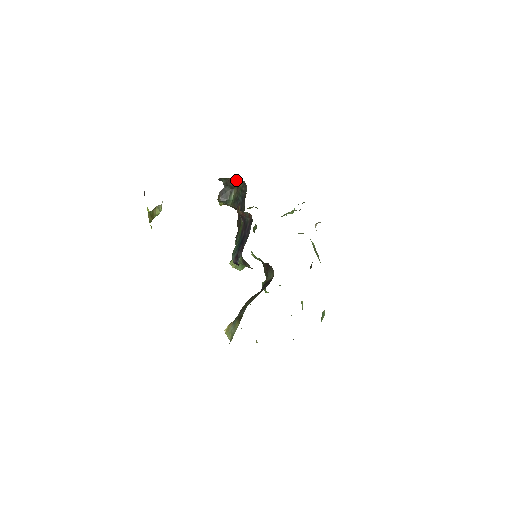
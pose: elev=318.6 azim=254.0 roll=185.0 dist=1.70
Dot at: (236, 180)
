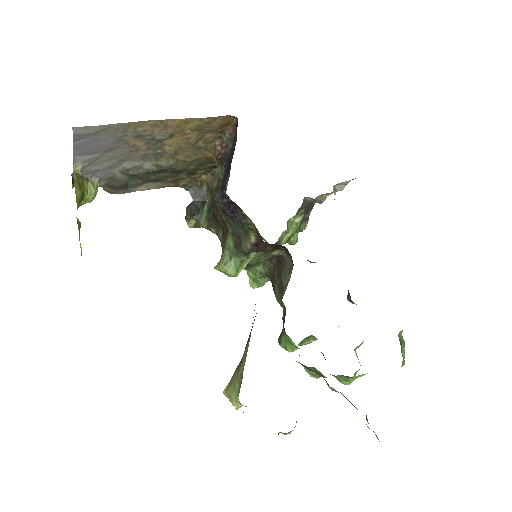
Dot at: (208, 182)
